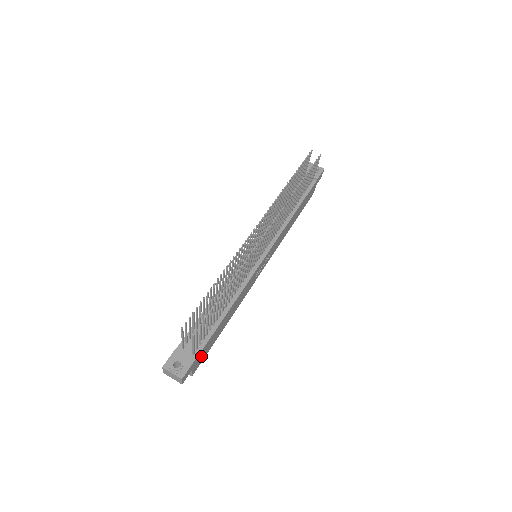
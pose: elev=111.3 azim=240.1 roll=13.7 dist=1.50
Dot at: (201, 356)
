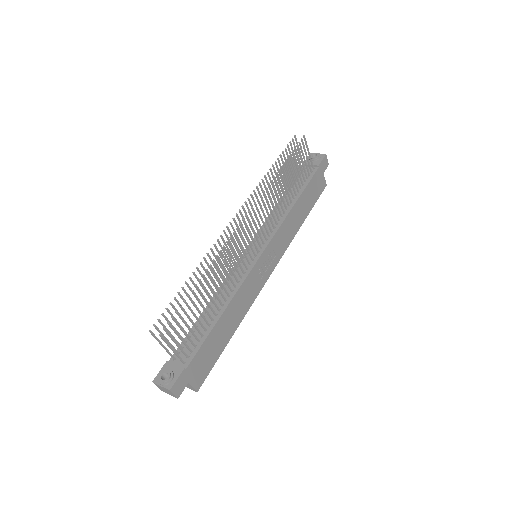
Dot at: (199, 367)
